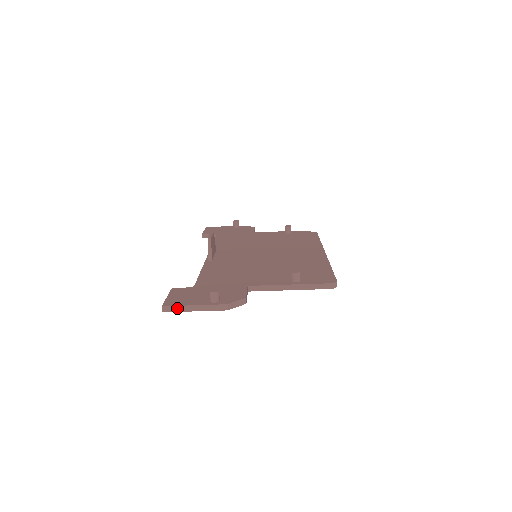
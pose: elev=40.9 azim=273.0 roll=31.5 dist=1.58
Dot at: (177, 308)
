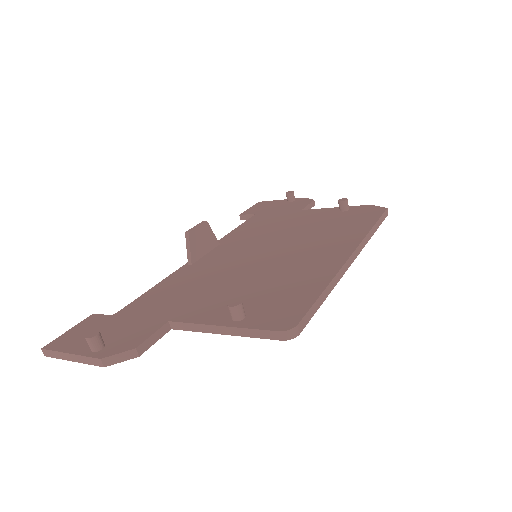
Dot at: (55, 354)
